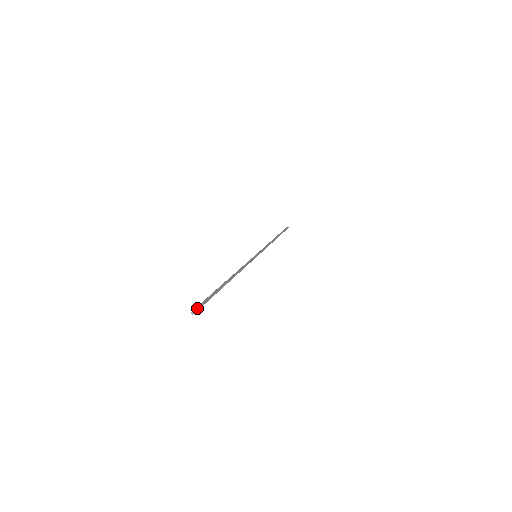
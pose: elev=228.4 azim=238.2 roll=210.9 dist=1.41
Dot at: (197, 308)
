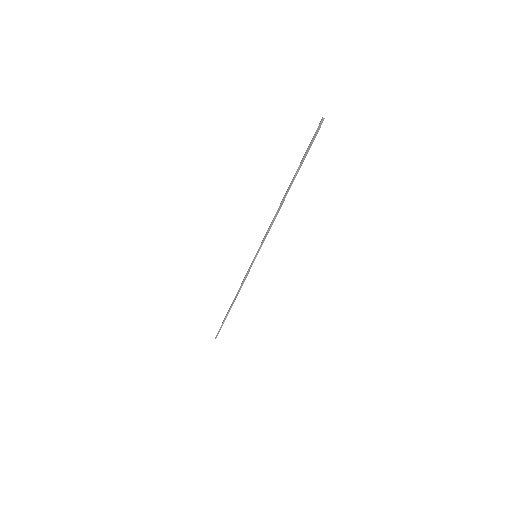
Dot at: occluded
